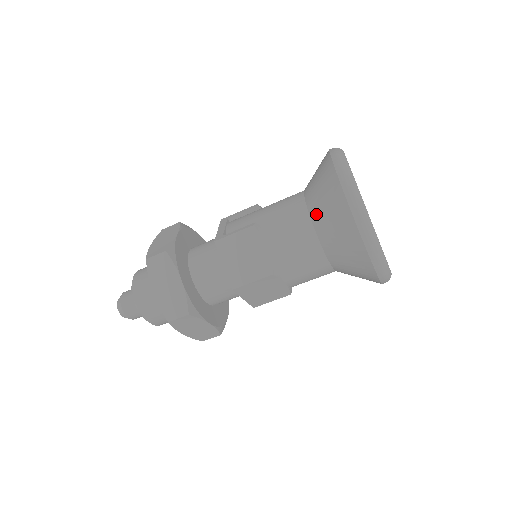
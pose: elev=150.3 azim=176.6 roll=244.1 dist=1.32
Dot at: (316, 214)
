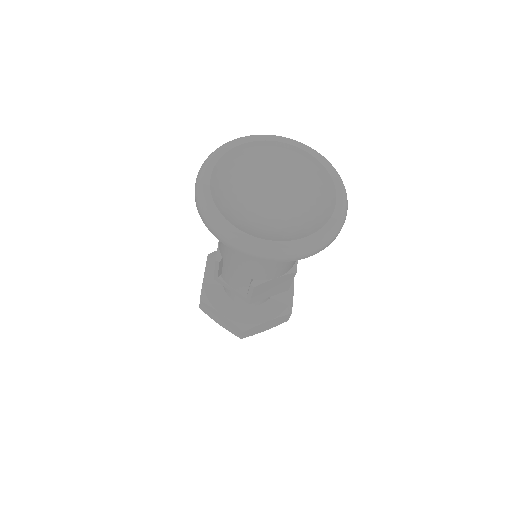
Dot at: occluded
